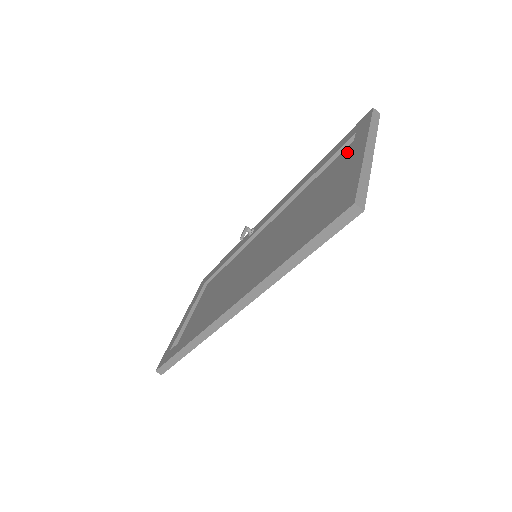
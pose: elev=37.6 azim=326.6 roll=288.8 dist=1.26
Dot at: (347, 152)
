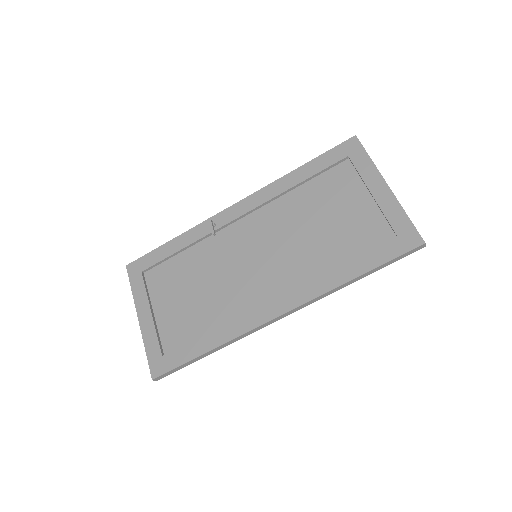
Dot at: (343, 172)
